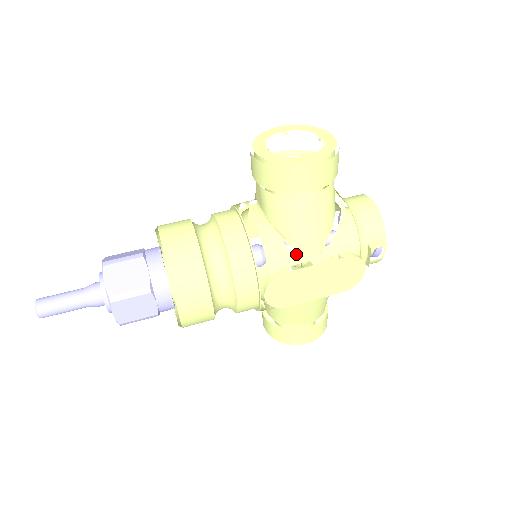
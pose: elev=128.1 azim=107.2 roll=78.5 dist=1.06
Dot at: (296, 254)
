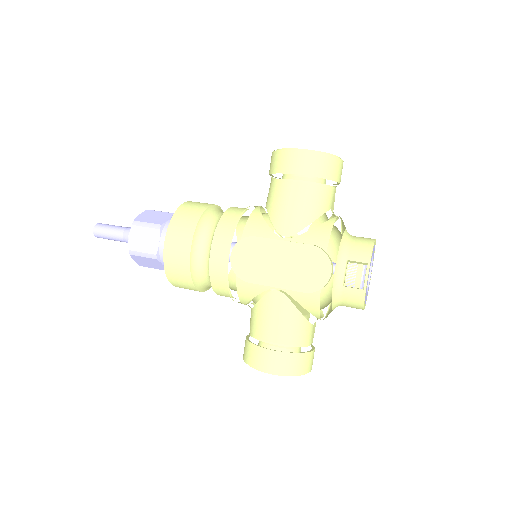
Dot at: (271, 230)
